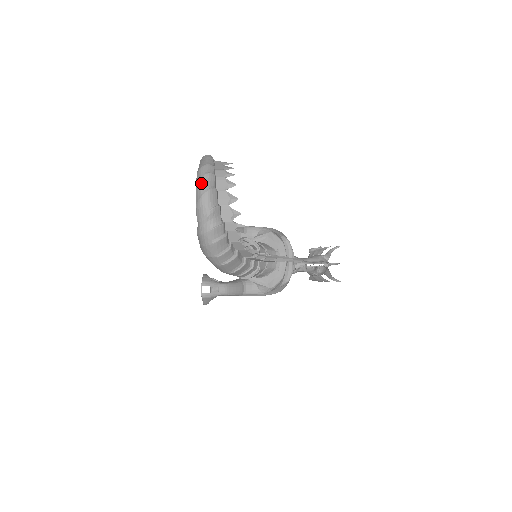
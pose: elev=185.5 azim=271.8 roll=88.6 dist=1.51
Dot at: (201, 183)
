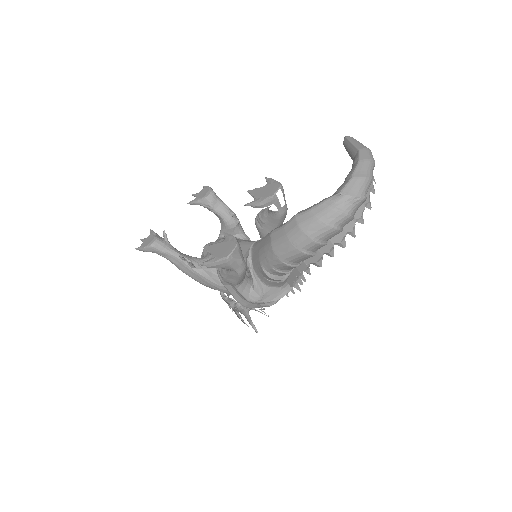
Dot at: (370, 164)
